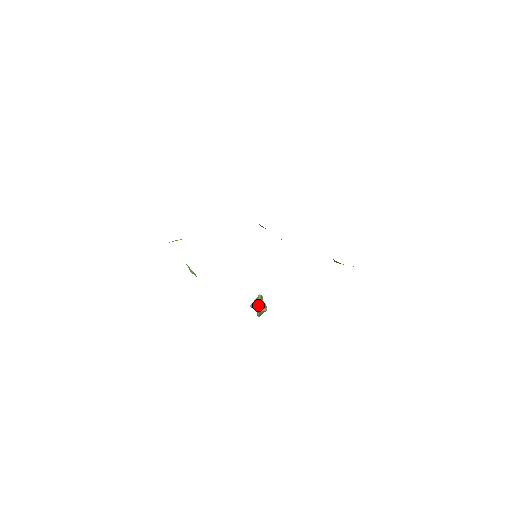
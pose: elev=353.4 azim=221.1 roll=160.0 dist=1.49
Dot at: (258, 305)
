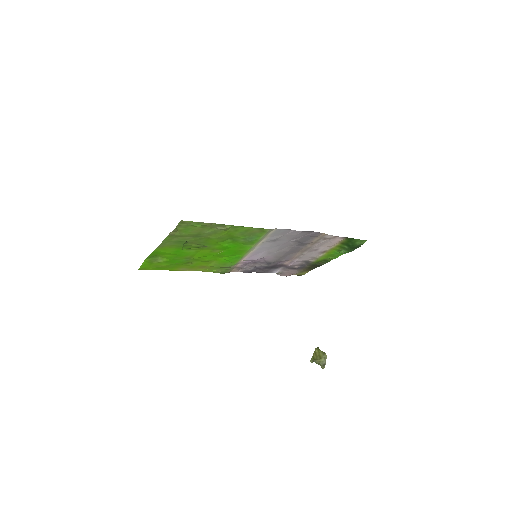
Dot at: (317, 356)
